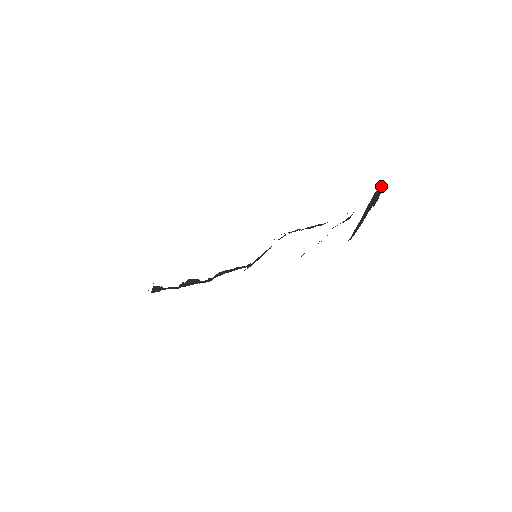
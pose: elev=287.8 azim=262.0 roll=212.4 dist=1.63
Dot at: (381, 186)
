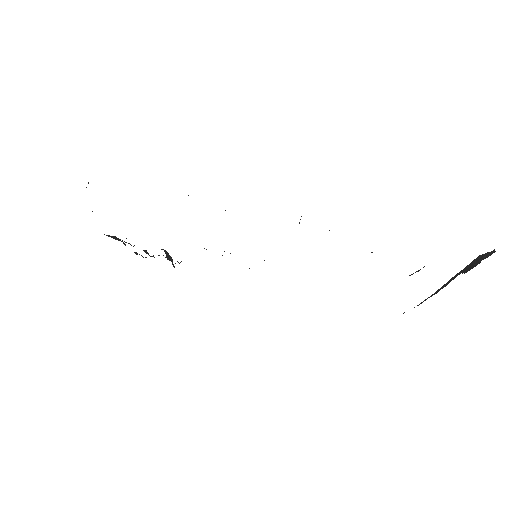
Dot at: occluded
